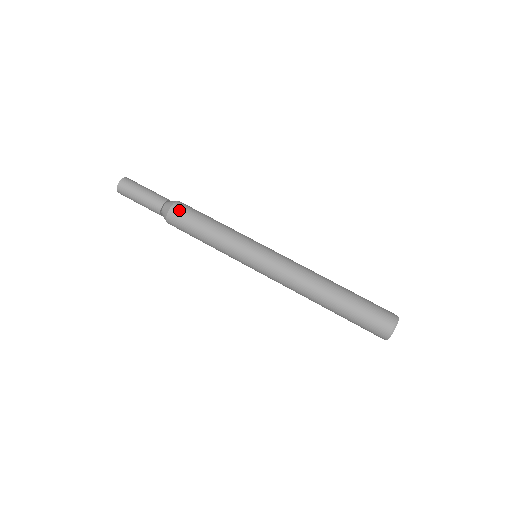
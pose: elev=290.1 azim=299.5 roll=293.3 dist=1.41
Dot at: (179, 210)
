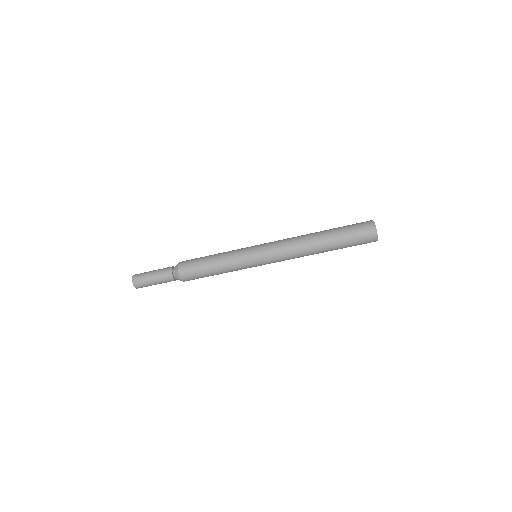
Dot at: (188, 278)
